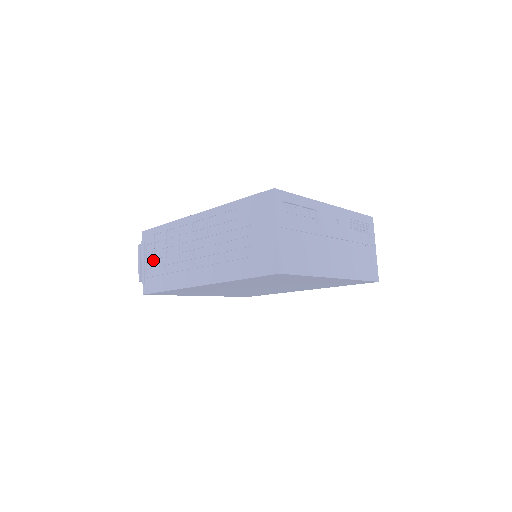
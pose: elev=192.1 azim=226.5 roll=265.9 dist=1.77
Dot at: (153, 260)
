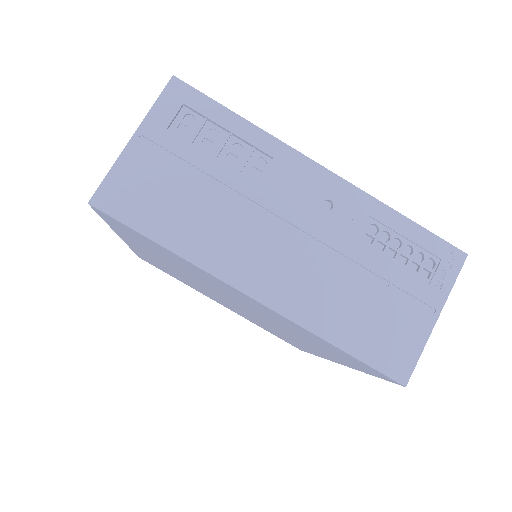
Dot at: occluded
